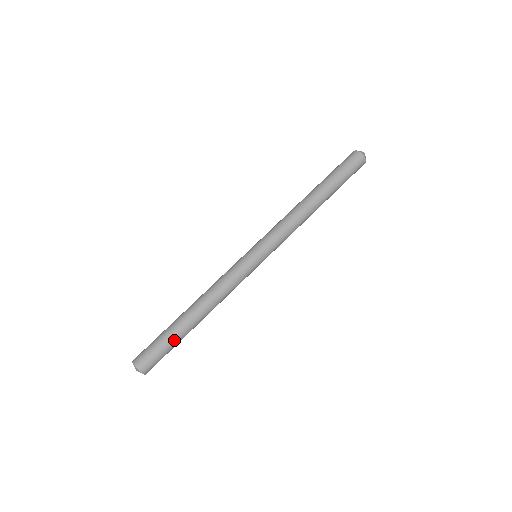
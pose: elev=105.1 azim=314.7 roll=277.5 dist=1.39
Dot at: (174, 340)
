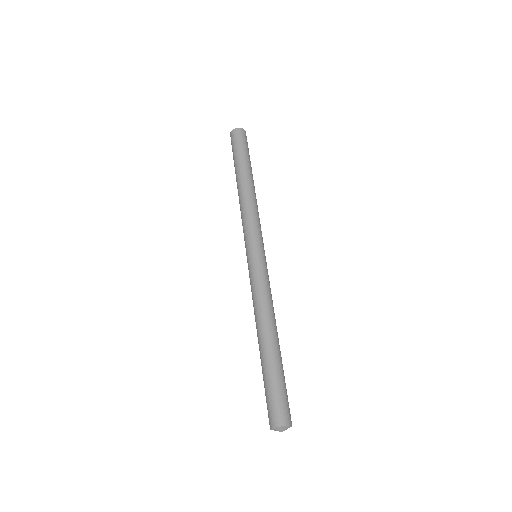
Dot at: (271, 373)
